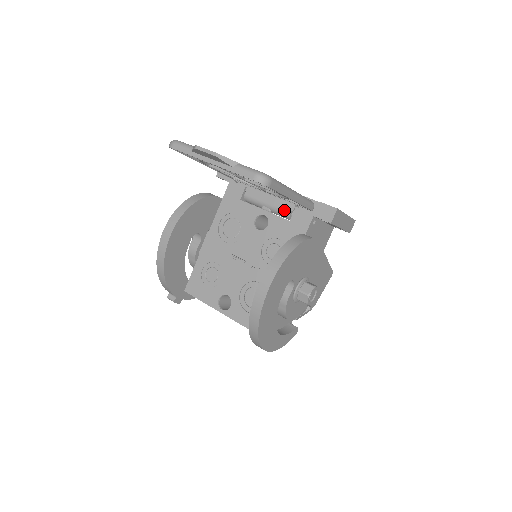
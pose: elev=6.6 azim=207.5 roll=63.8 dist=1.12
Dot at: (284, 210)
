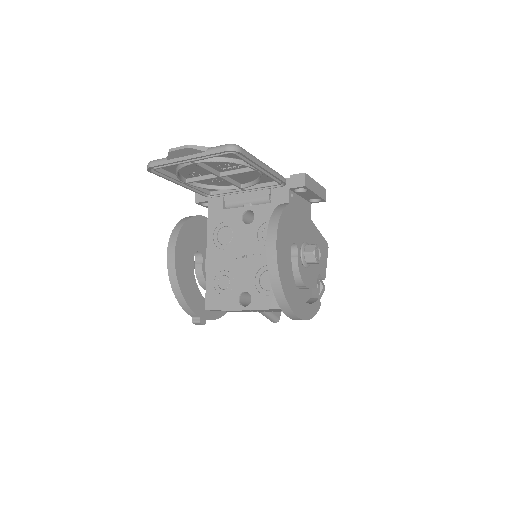
Dot at: (263, 197)
